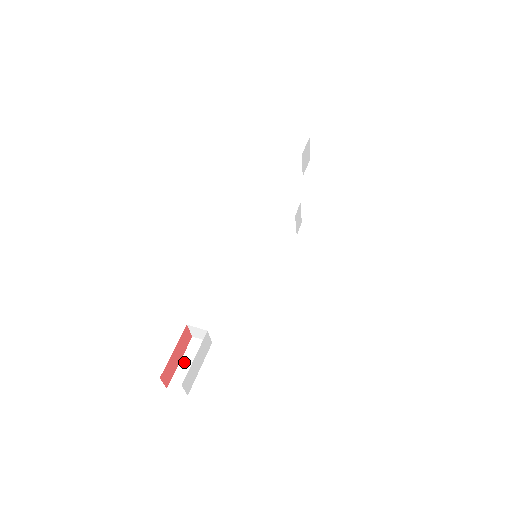
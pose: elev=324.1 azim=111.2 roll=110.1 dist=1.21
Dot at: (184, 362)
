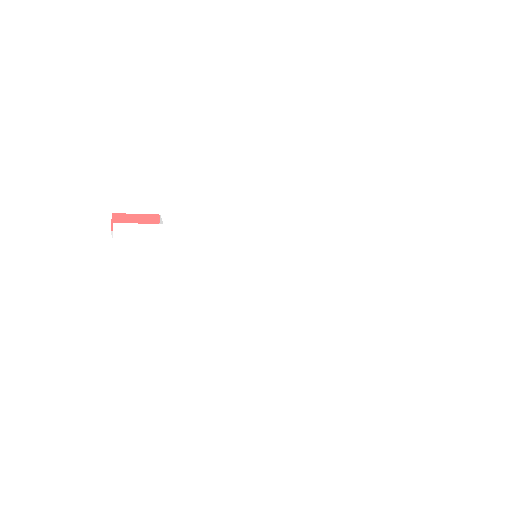
Dot at: occluded
